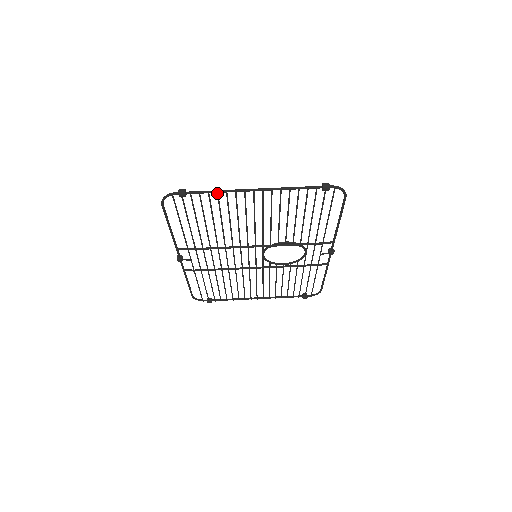
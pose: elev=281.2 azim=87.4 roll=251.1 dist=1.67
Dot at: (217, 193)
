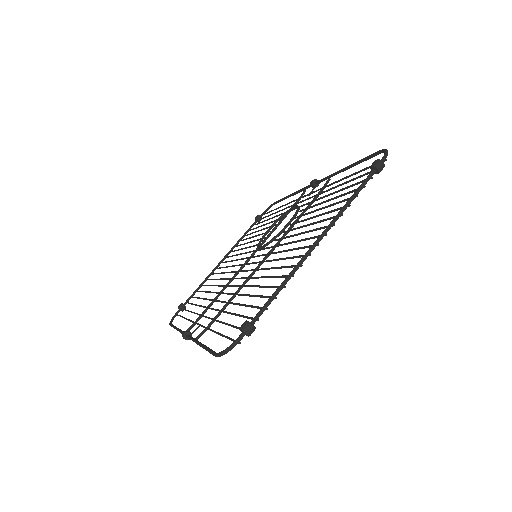
Dot at: occluded
